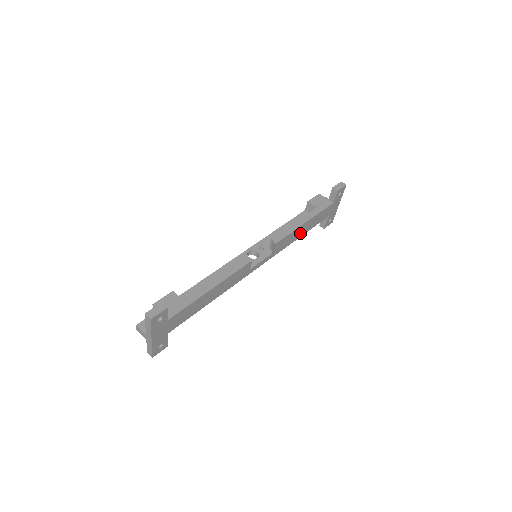
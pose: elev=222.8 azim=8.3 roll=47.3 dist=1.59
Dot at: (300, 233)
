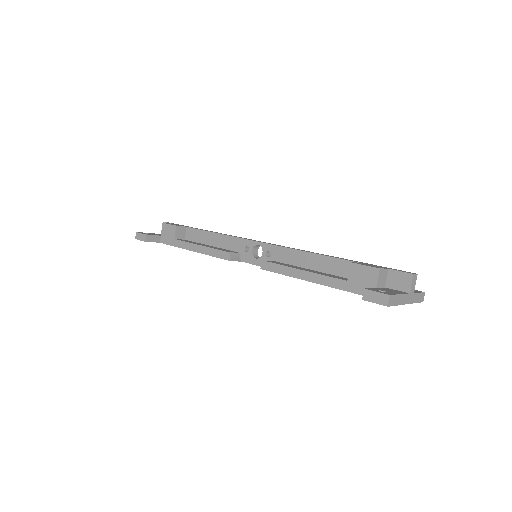
Dot at: occluded
